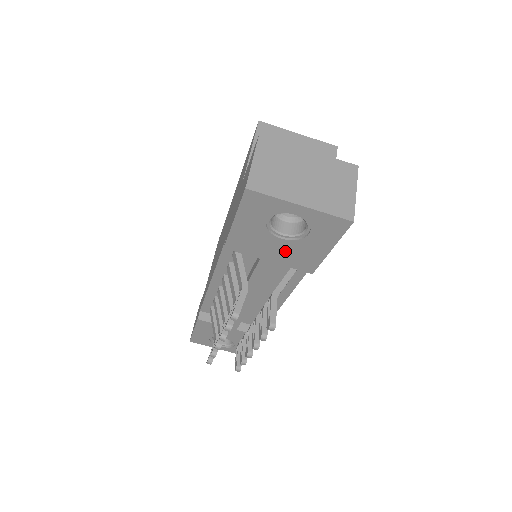
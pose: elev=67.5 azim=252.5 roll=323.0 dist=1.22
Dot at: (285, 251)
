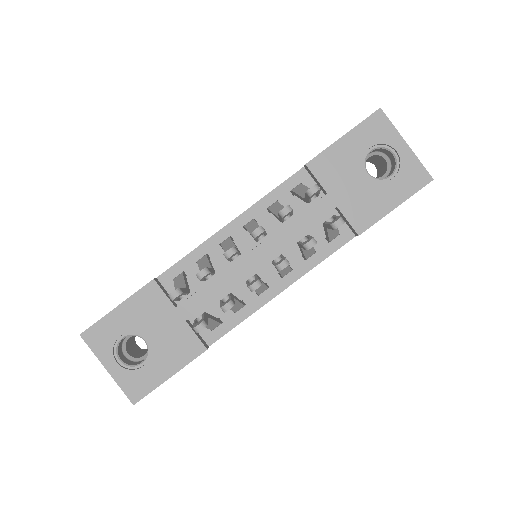
Dot at: (357, 192)
